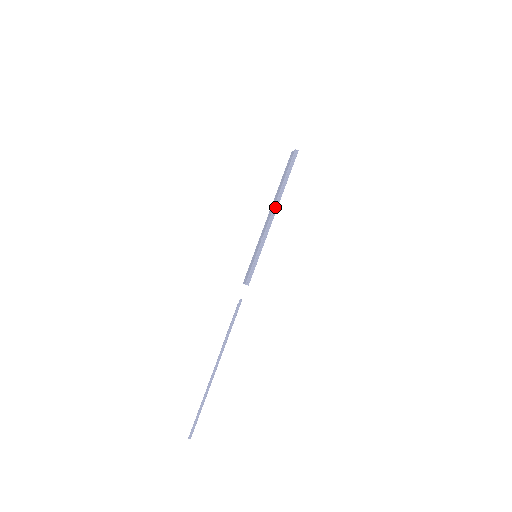
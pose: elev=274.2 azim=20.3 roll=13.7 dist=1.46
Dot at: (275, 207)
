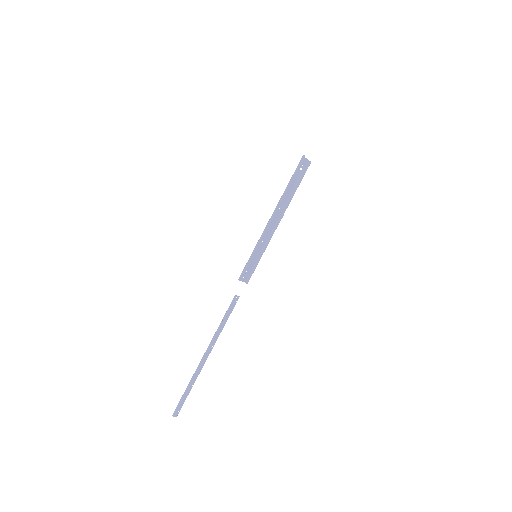
Dot at: (275, 209)
